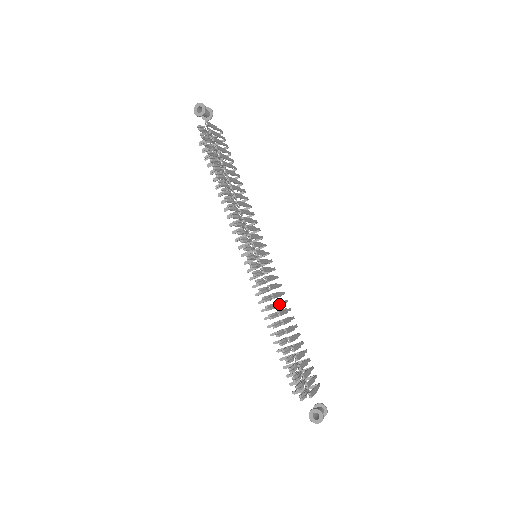
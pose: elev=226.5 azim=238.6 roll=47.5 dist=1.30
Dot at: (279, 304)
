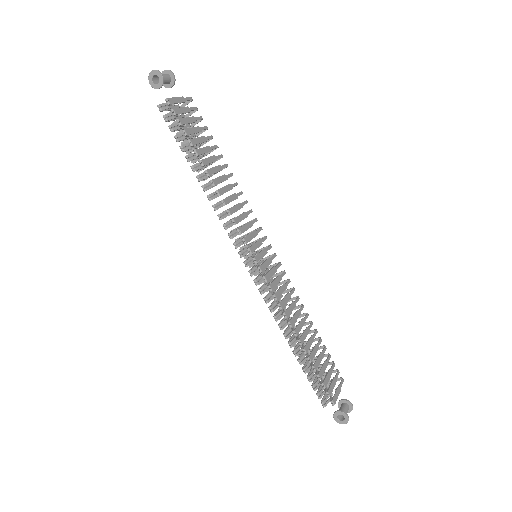
Dot at: (289, 311)
